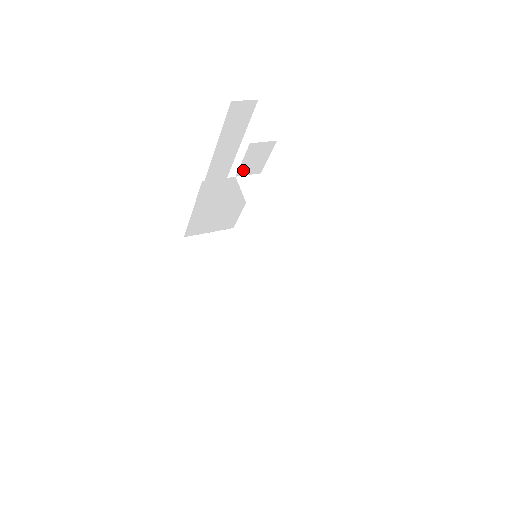
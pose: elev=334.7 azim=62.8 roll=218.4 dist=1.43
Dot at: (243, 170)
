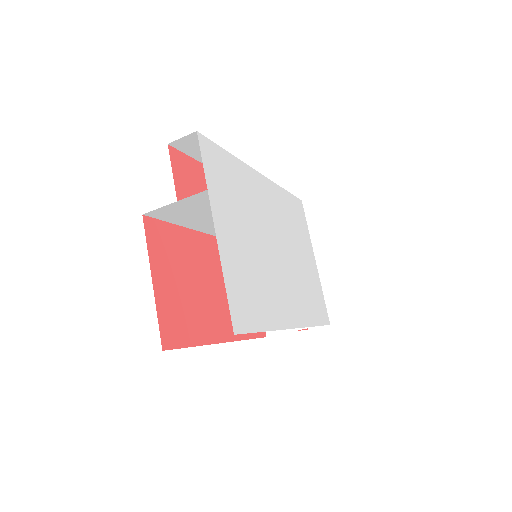
Dot at: occluded
